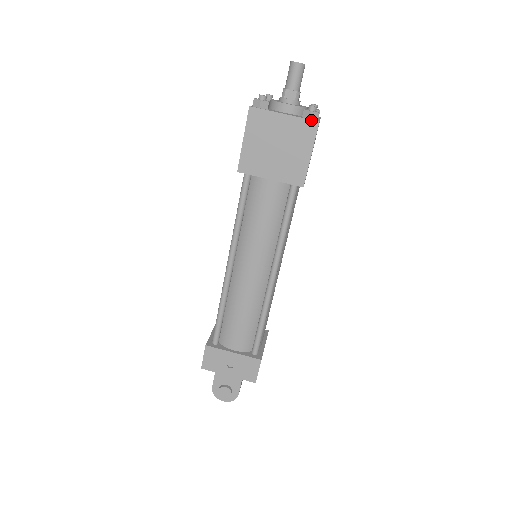
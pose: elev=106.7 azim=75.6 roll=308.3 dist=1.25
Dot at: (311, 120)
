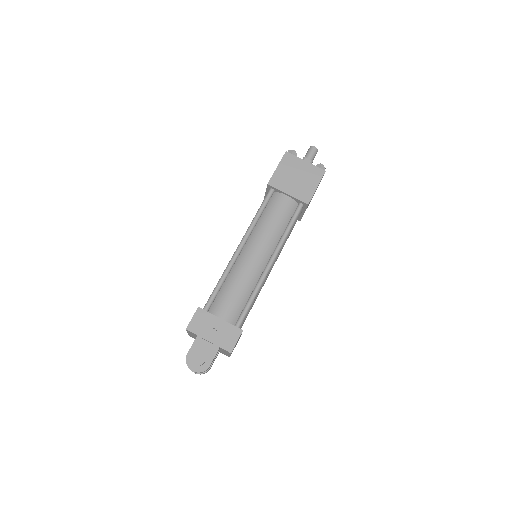
Dot at: (321, 169)
